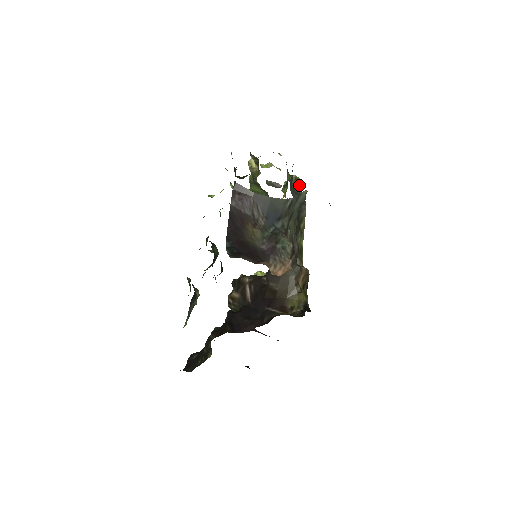
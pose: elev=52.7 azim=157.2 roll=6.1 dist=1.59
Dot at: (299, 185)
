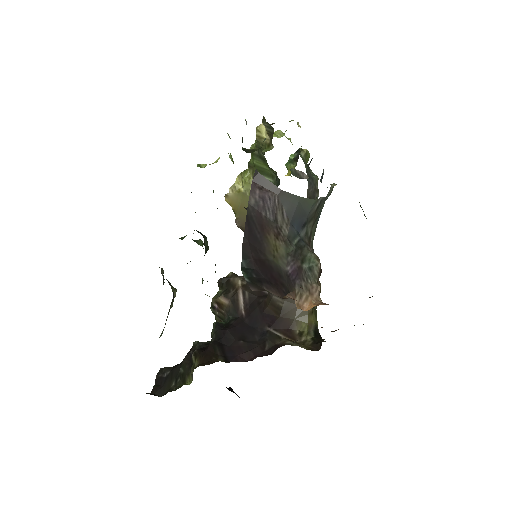
Dot at: (323, 173)
